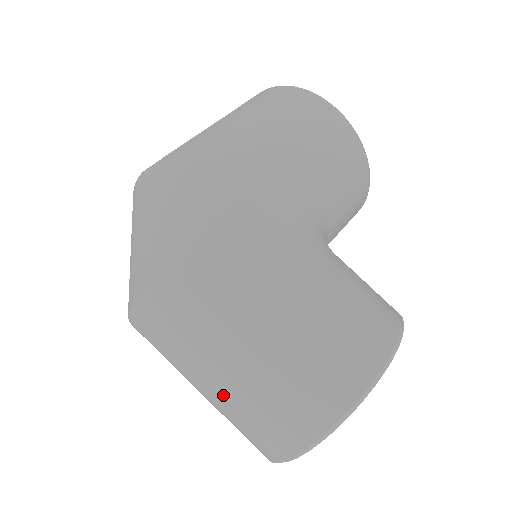
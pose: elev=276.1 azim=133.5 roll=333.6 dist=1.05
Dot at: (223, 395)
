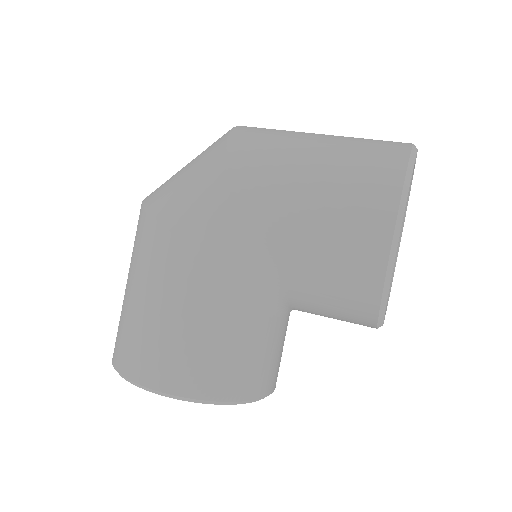
Dot at: occluded
